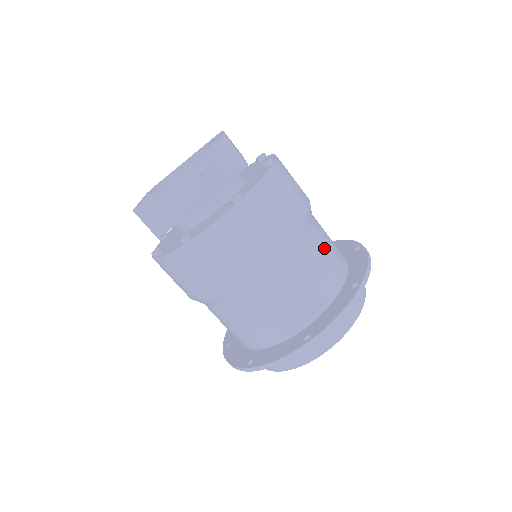
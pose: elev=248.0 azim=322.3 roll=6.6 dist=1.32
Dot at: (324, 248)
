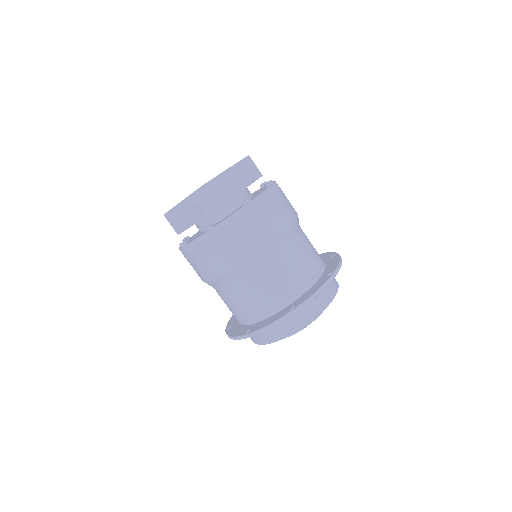
Dot at: (282, 272)
